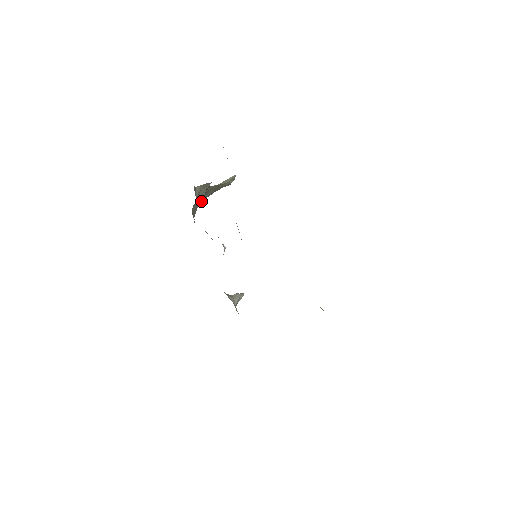
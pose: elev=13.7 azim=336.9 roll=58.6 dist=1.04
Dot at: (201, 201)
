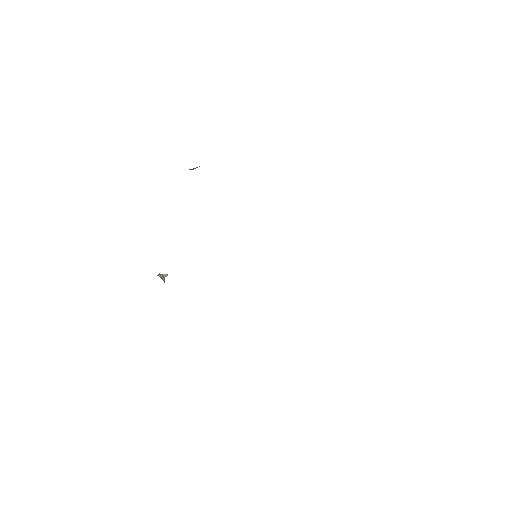
Dot at: occluded
